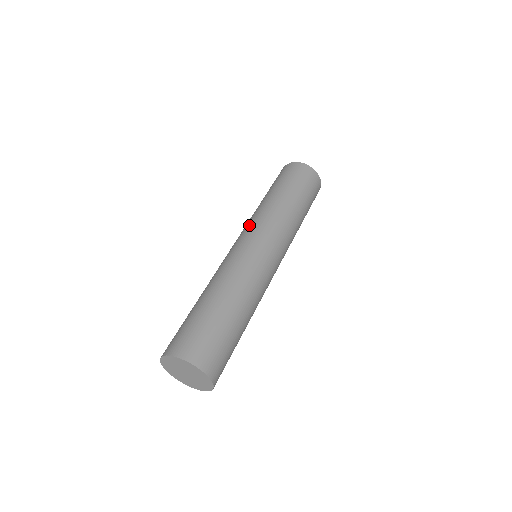
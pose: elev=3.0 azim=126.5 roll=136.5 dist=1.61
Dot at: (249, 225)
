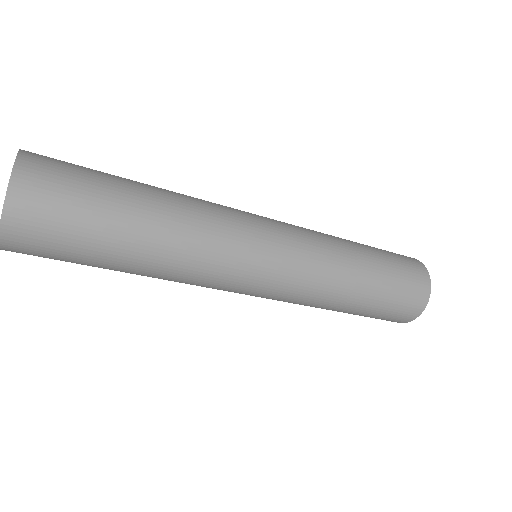
Dot at: occluded
